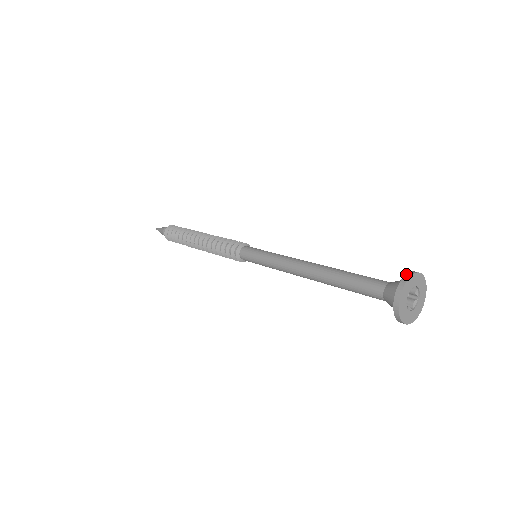
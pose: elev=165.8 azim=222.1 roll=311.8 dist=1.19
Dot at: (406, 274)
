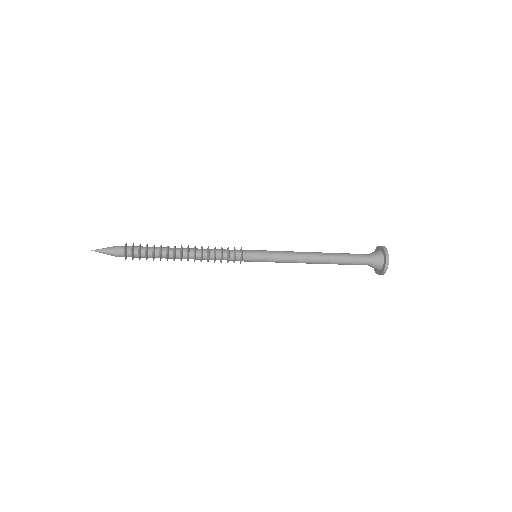
Dot at: (382, 246)
